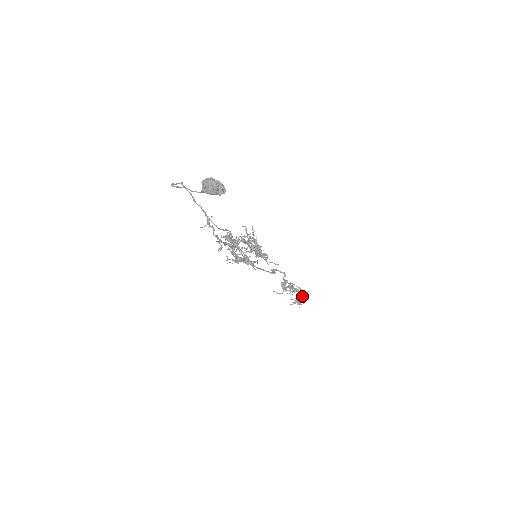
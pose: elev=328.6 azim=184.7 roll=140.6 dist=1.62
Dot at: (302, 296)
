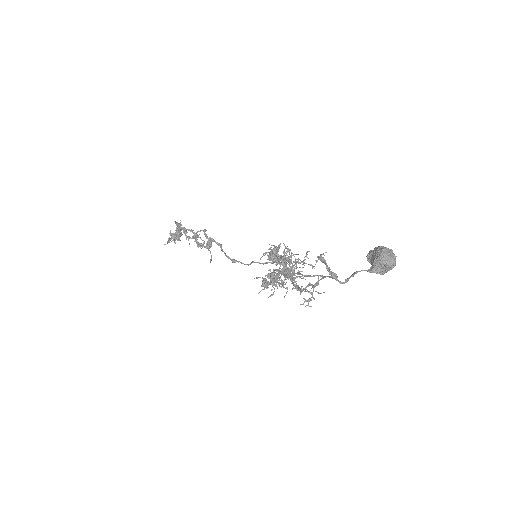
Dot at: (180, 230)
